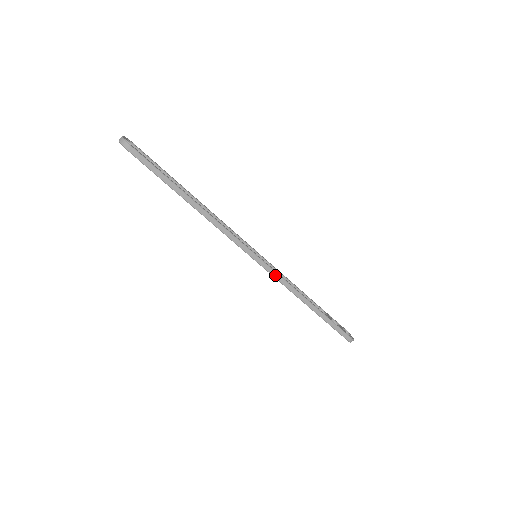
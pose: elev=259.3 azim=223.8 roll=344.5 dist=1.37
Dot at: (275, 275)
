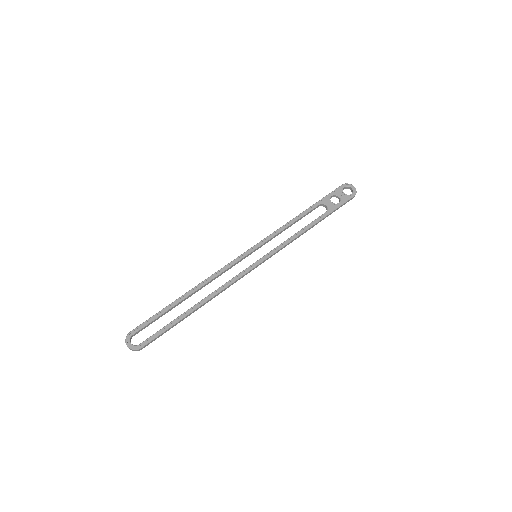
Dot at: occluded
